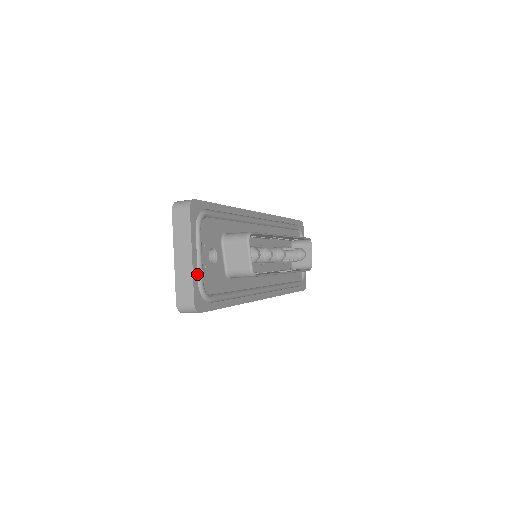
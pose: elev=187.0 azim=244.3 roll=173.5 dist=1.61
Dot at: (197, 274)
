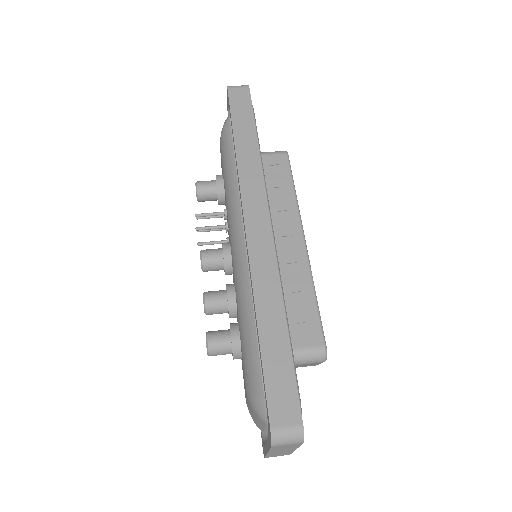
Dot at: occluded
